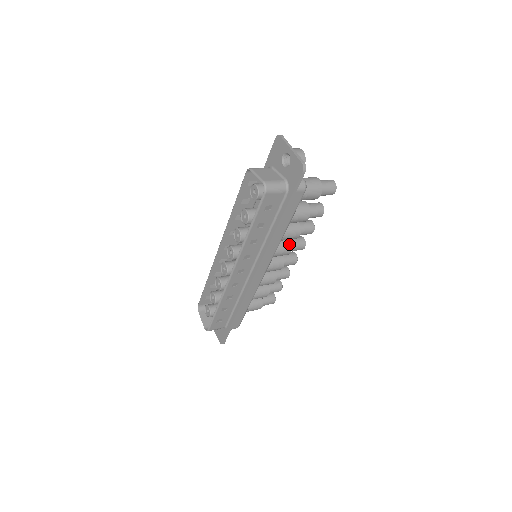
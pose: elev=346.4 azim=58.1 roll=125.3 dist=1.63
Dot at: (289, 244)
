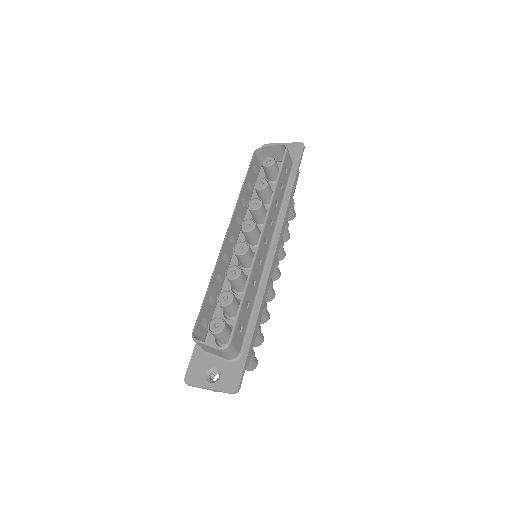
Dot at: occluded
